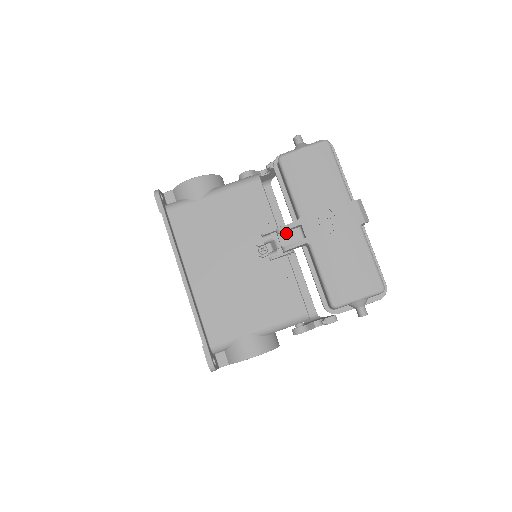
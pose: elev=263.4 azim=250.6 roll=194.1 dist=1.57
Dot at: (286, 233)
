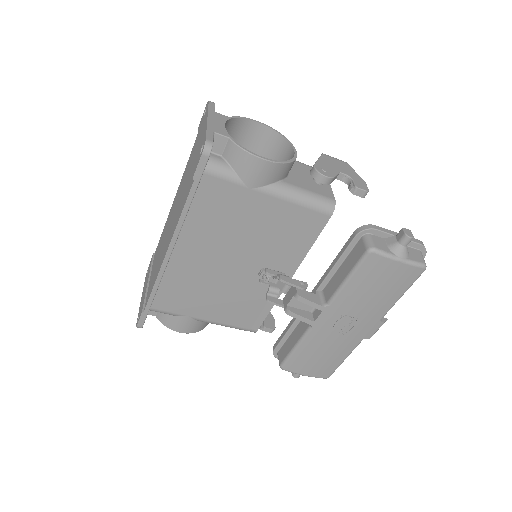
Dot at: occluded
